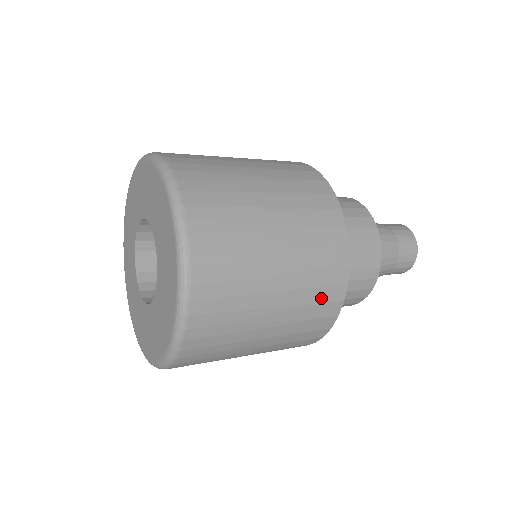
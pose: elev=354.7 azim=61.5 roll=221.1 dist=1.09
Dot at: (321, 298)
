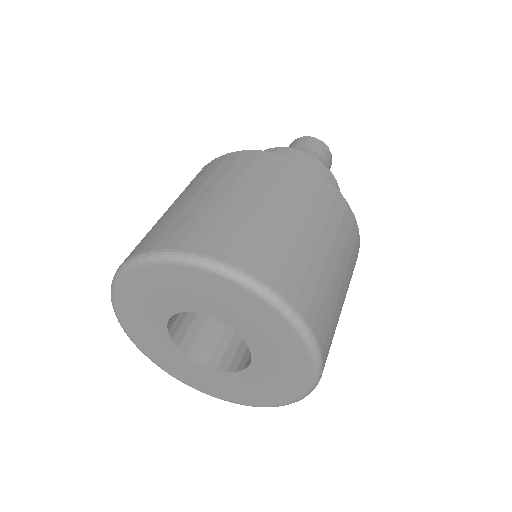
Dot at: (354, 258)
